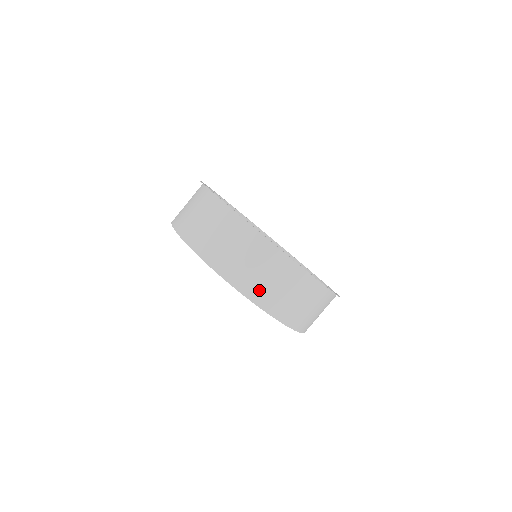
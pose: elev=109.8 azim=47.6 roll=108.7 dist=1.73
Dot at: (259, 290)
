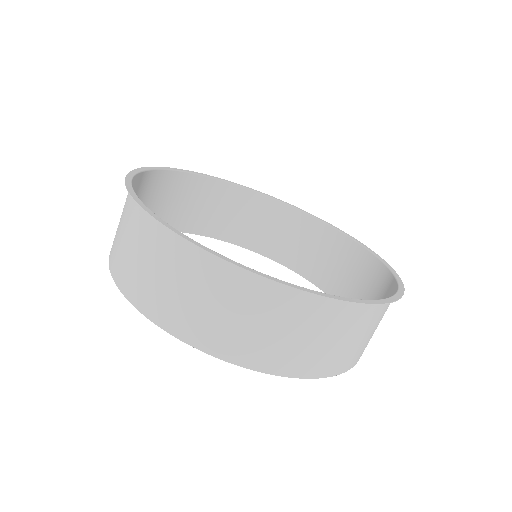
Dot at: (271, 353)
